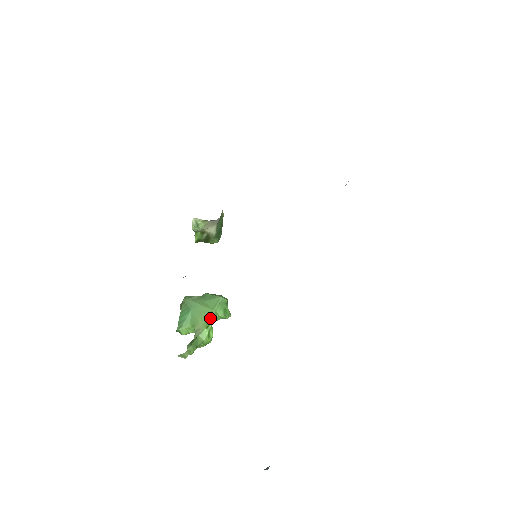
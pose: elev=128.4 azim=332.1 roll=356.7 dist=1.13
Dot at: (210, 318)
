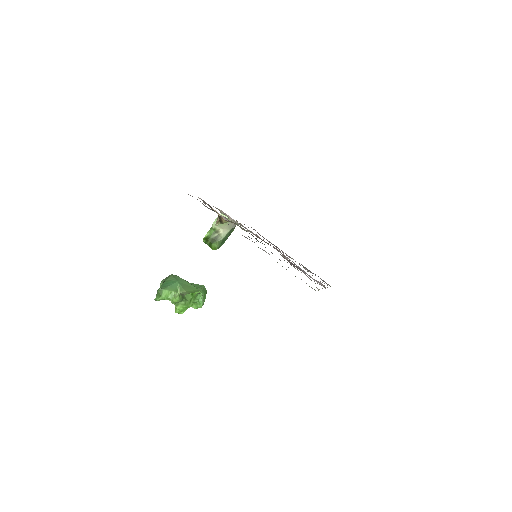
Dot at: (195, 291)
